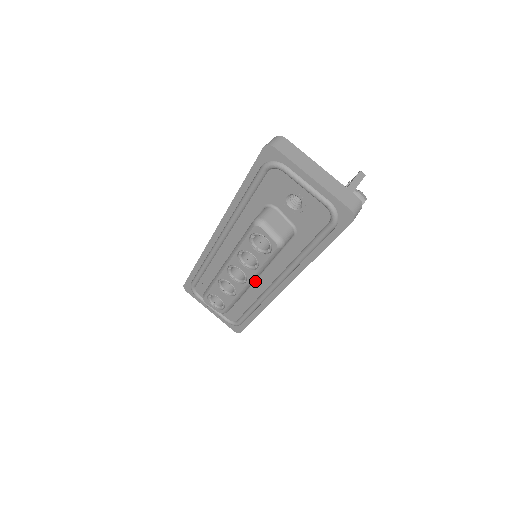
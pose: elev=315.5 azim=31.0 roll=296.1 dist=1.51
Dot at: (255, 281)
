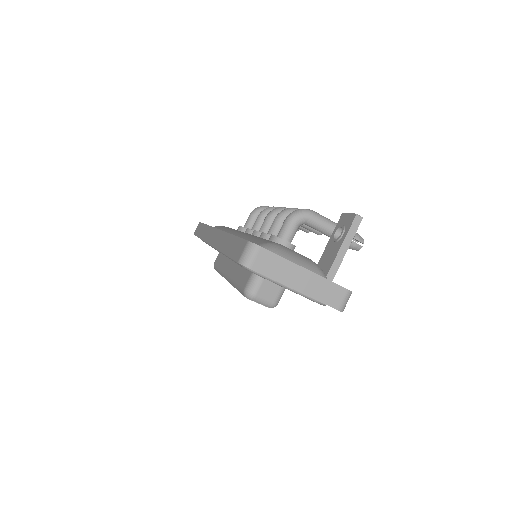
Dot at: occluded
